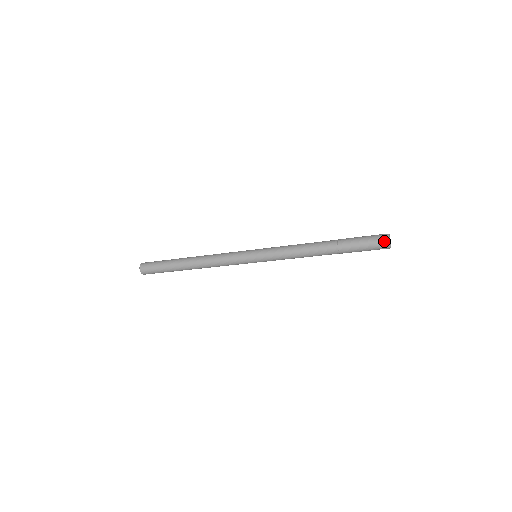
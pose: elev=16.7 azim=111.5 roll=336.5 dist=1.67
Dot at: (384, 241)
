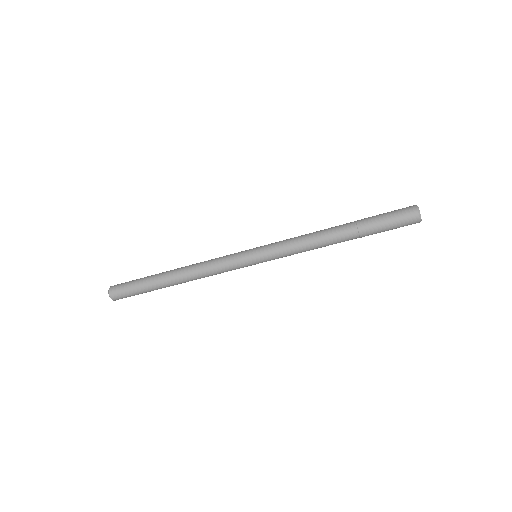
Dot at: (411, 207)
